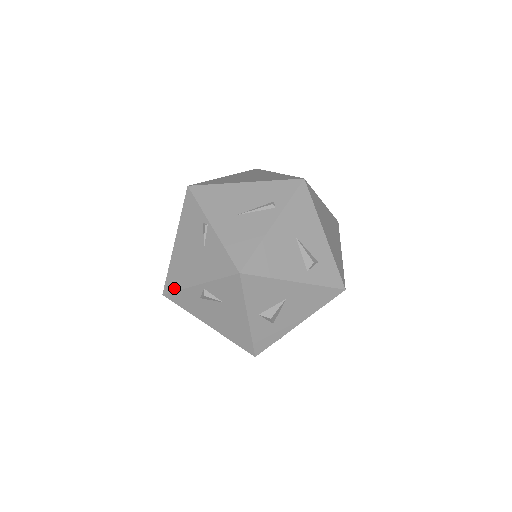
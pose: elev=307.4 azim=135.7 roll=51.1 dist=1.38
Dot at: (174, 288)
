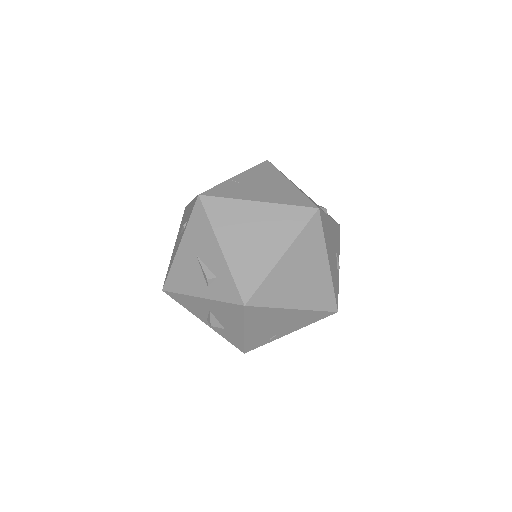
Dot at: occluded
